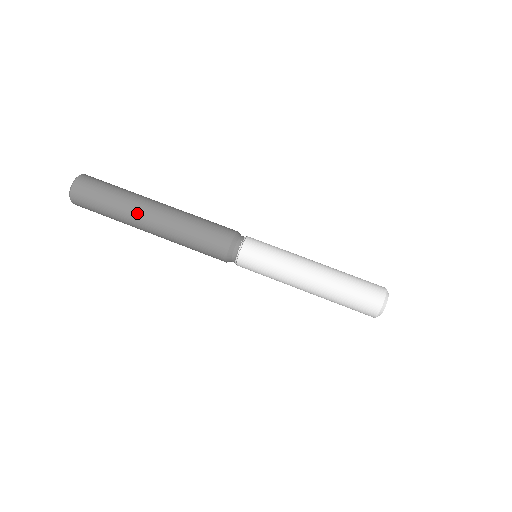
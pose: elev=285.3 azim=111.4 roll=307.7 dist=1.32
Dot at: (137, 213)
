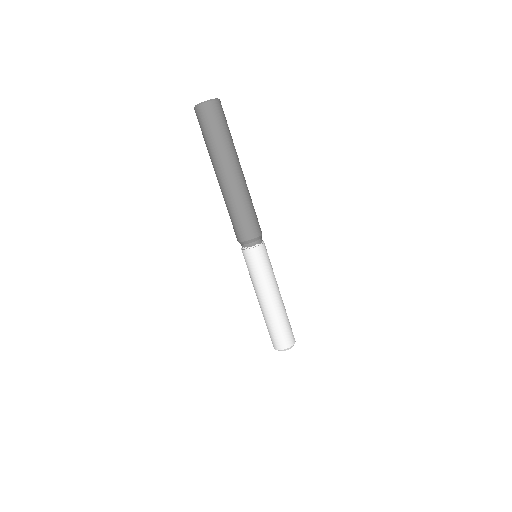
Dot at: (225, 163)
